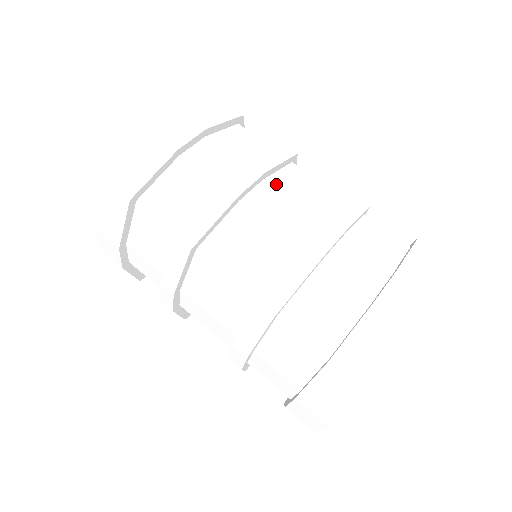
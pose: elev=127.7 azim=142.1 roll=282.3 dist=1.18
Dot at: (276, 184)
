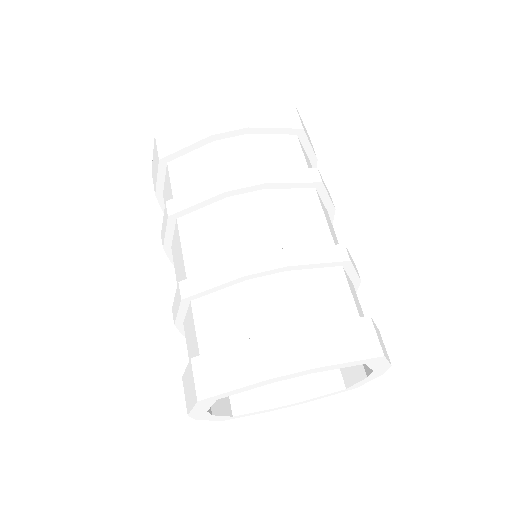
Dot at: (272, 198)
